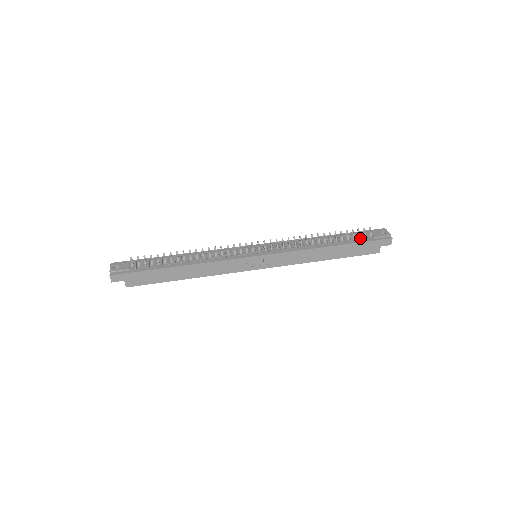
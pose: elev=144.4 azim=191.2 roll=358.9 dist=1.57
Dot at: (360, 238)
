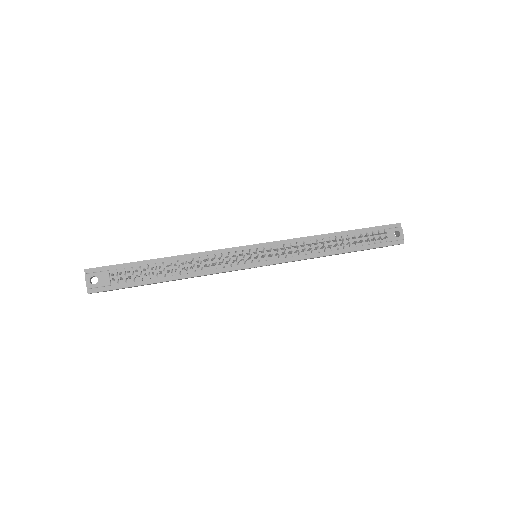
Dot at: (372, 241)
